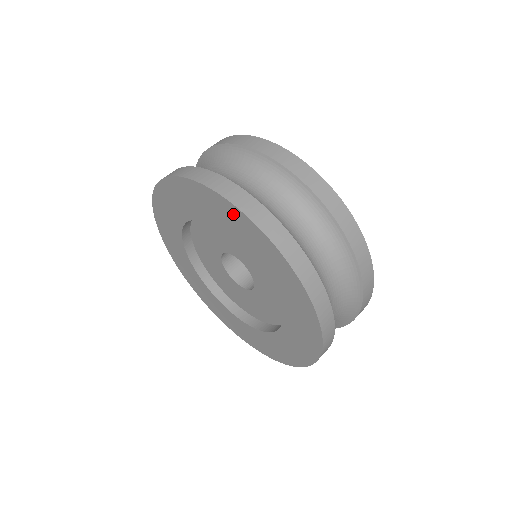
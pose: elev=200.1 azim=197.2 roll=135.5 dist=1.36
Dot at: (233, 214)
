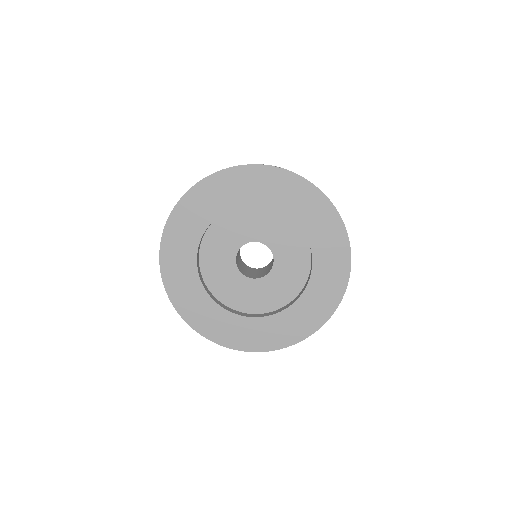
Dot at: (330, 217)
